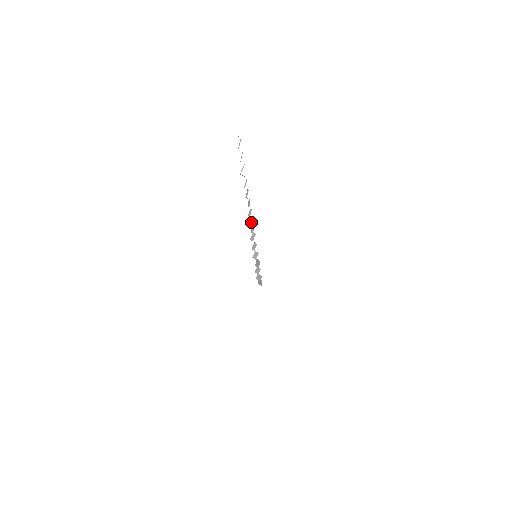
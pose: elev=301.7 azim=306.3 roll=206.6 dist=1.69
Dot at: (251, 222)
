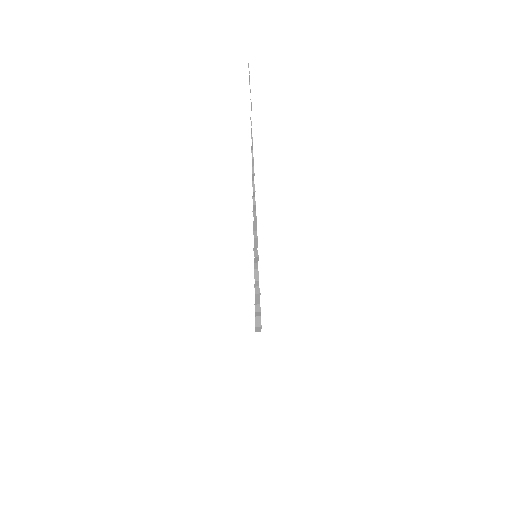
Dot at: (253, 187)
